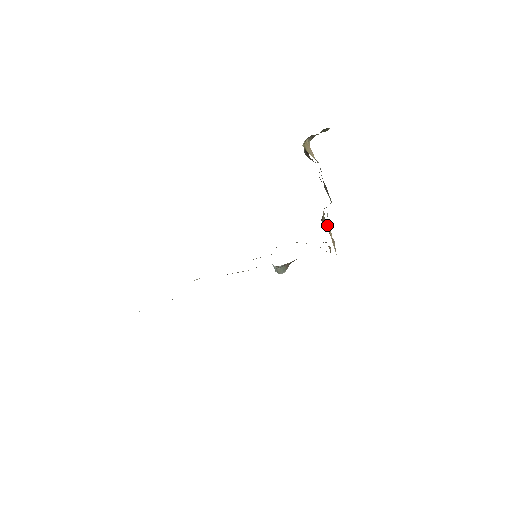
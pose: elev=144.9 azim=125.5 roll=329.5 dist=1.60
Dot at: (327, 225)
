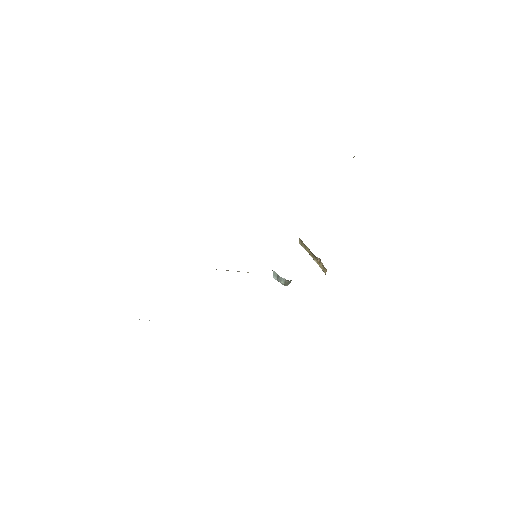
Dot at: occluded
